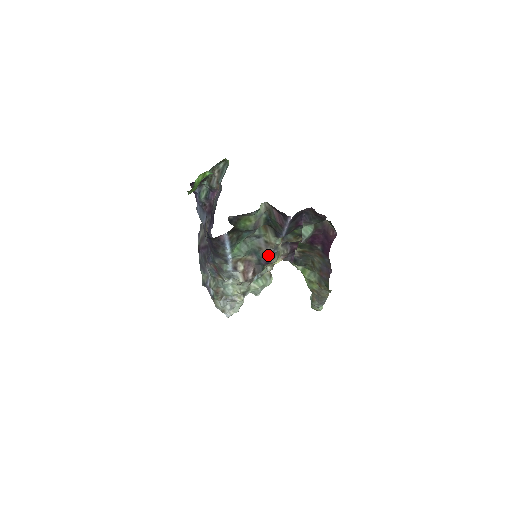
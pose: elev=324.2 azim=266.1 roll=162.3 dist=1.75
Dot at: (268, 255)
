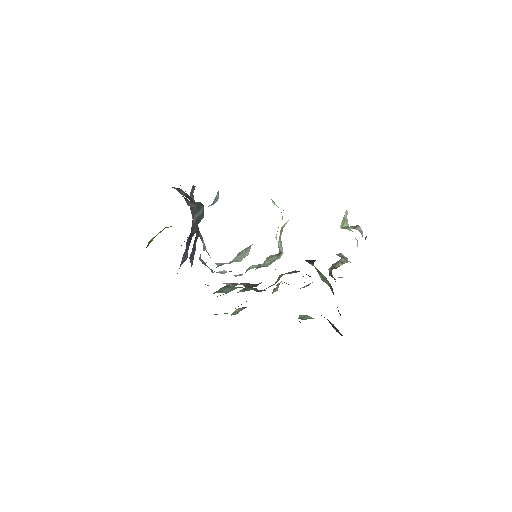
Dot at: (261, 291)
